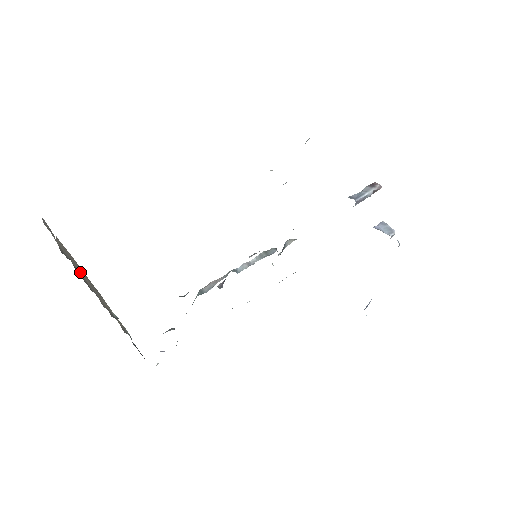
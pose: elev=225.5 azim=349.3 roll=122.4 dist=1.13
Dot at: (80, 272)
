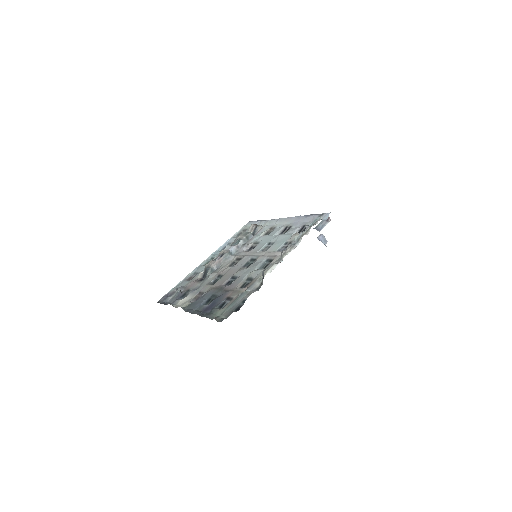
Dot at: occluded
